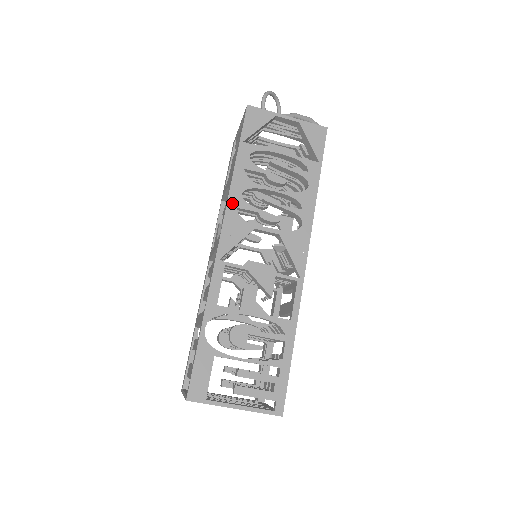
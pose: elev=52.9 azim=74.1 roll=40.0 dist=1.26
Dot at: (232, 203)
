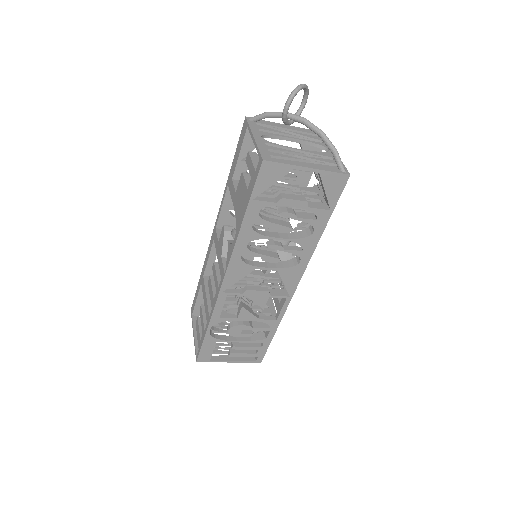
Dot at: (237, 253)
